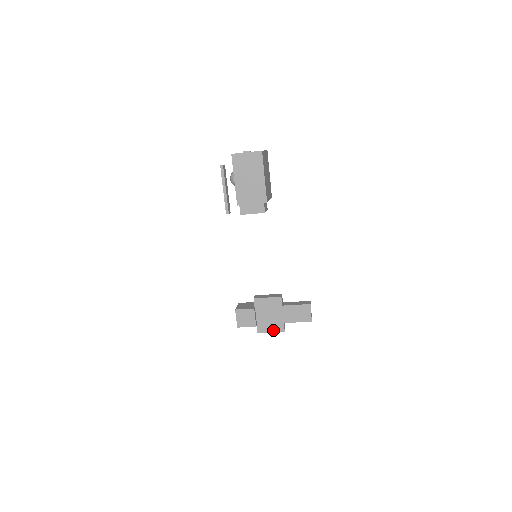
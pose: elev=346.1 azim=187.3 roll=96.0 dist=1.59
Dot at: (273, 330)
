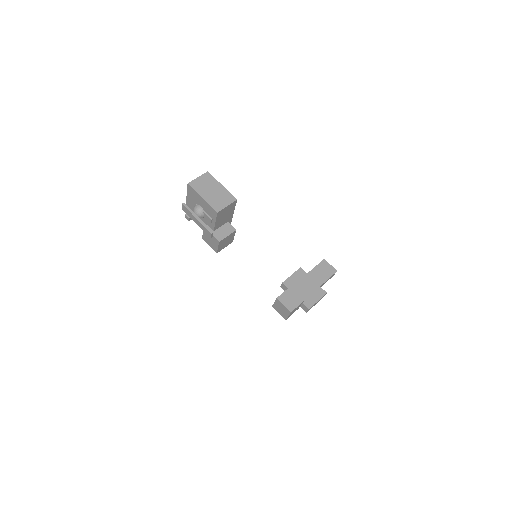
Dot at: (318, 298)
